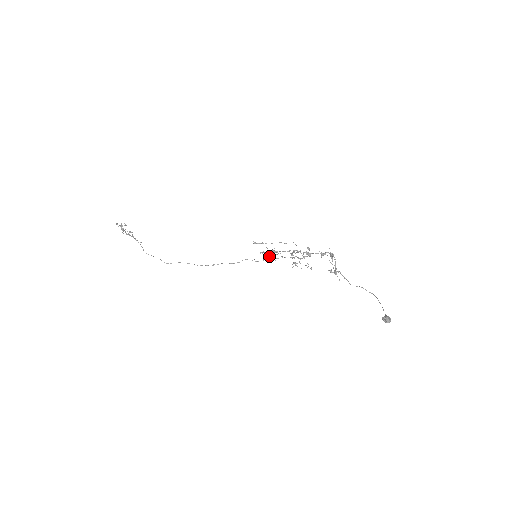
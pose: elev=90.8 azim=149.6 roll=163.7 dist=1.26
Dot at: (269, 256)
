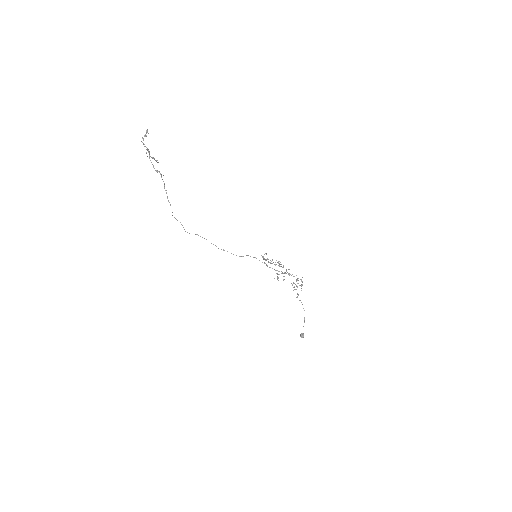
Dot at: (265, 263)
